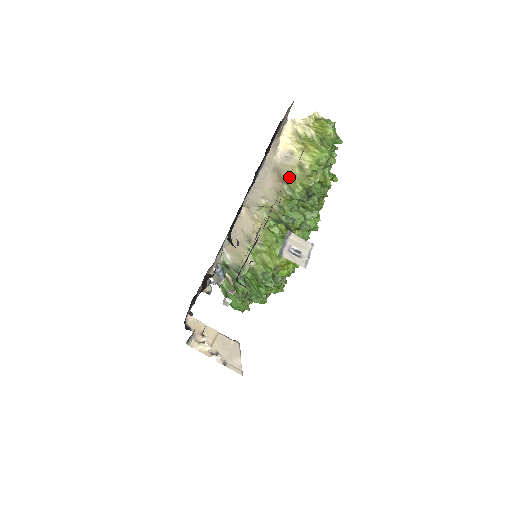
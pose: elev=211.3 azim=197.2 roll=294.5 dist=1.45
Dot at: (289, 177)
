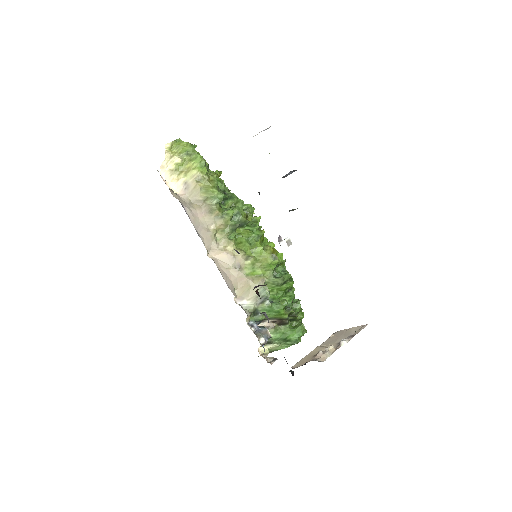
Dot at: occluded
